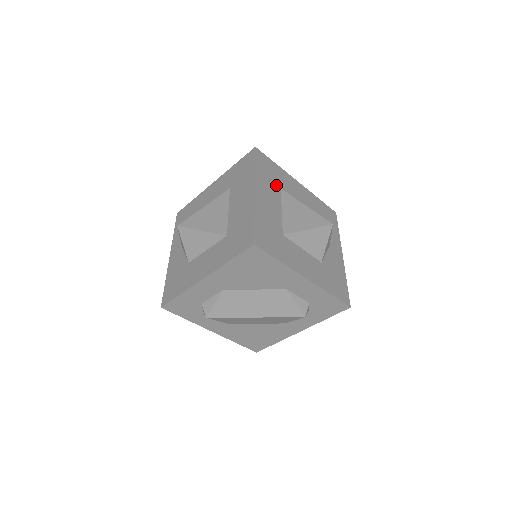
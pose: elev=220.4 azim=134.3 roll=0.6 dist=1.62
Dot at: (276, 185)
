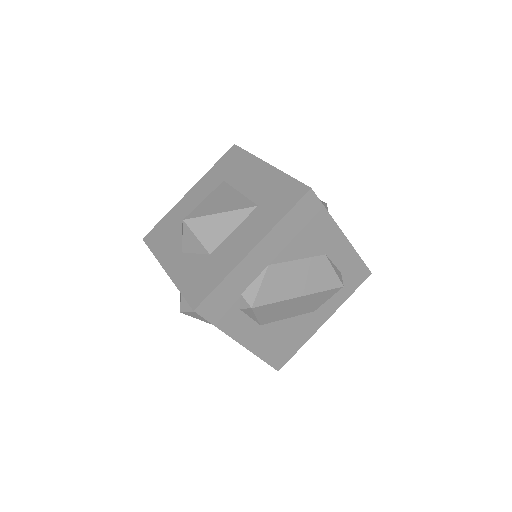
Dot at: occluded
